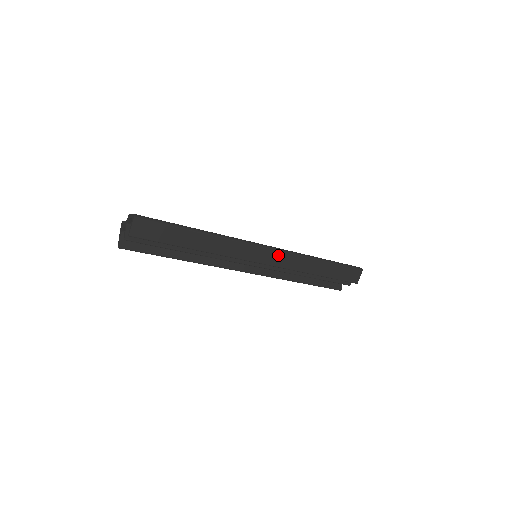
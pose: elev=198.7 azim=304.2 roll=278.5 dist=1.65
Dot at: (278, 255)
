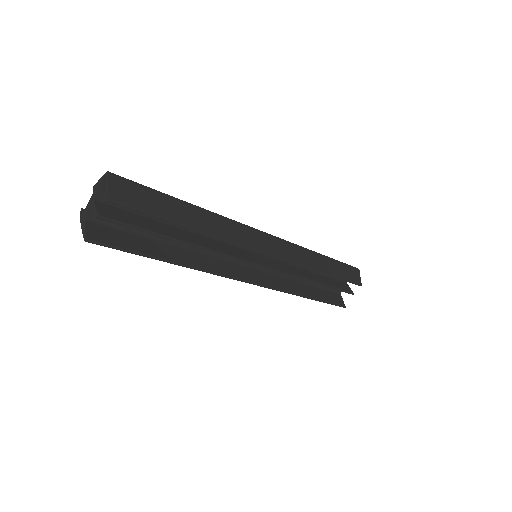
Dot at: (282, 245)
